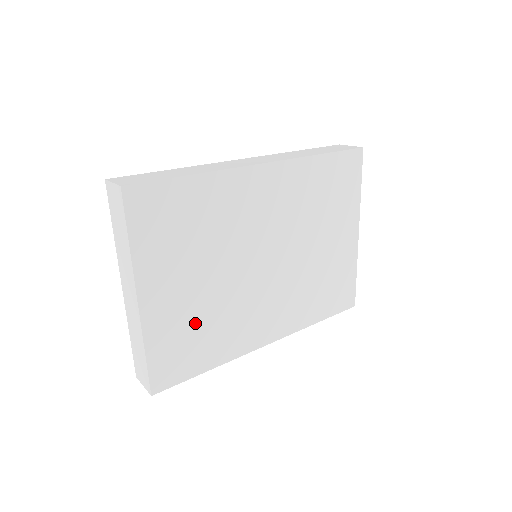
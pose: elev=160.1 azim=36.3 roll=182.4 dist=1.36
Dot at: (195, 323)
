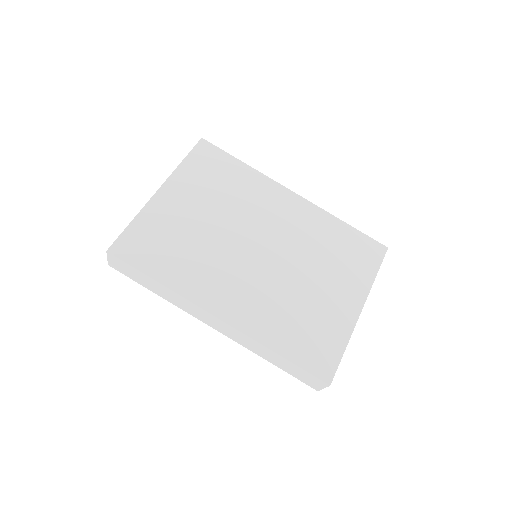
Dot at: (178, 237)
